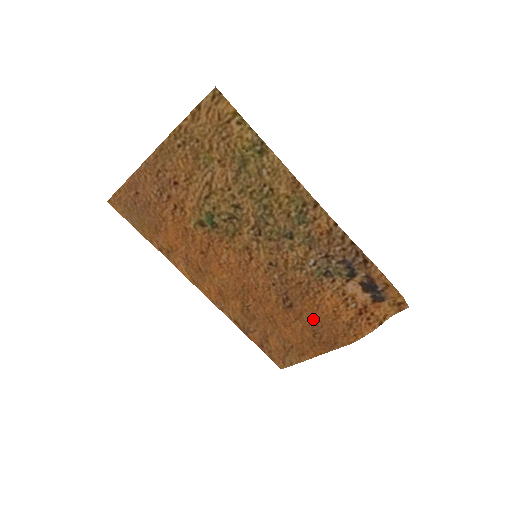
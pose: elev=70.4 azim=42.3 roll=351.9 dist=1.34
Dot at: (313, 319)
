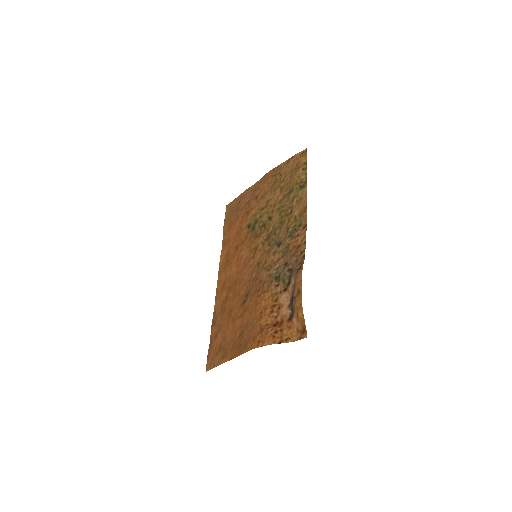
Dot at: (248, 318)
